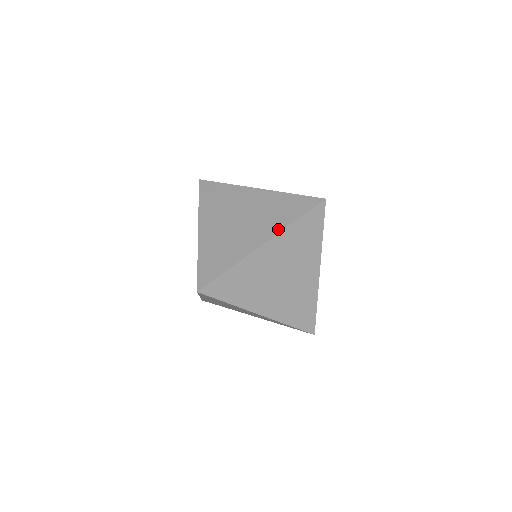
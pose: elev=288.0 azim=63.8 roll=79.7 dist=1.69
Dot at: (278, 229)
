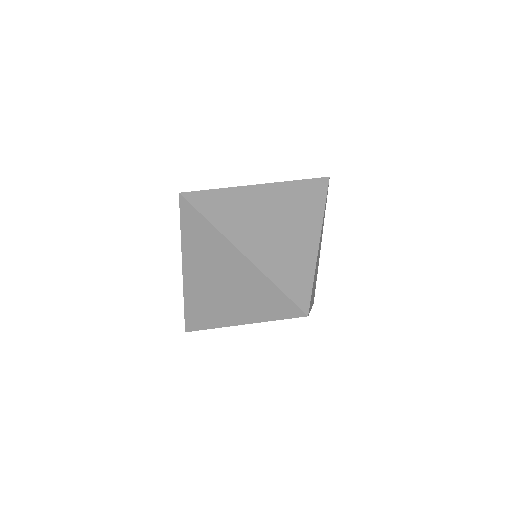
Dot at: (277, 183)
